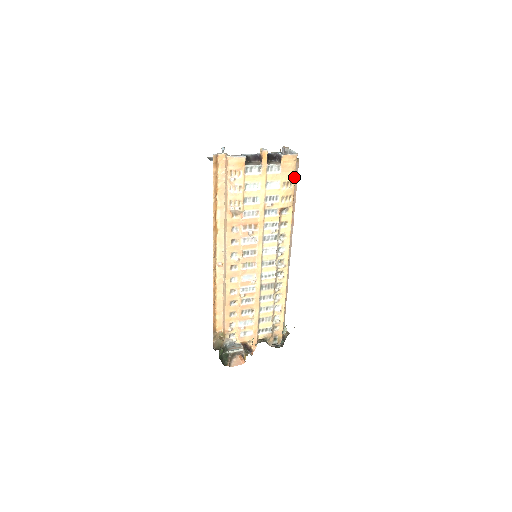
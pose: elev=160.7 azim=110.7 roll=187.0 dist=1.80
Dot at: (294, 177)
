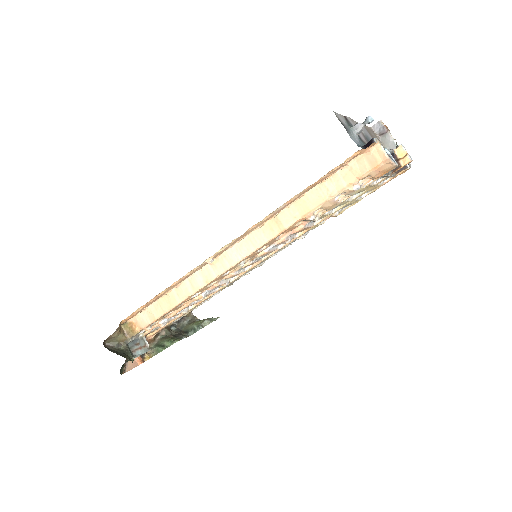
Dot at: occluded
